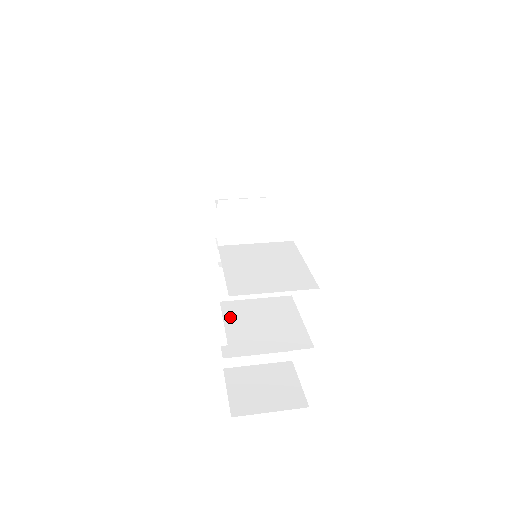
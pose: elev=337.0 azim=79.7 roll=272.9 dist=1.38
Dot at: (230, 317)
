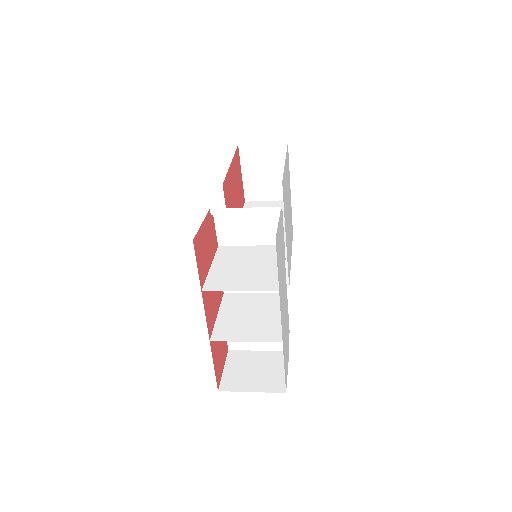
Dot at: (226, 307)
